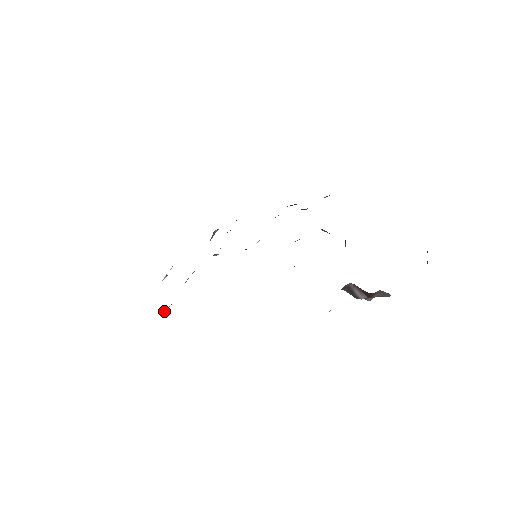
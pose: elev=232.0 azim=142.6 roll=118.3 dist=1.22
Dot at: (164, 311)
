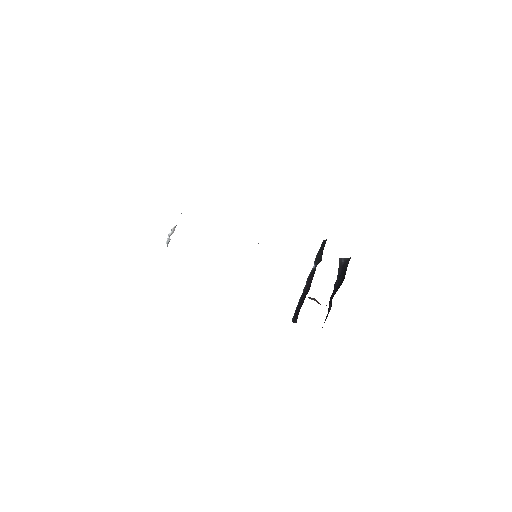
Dot at: occluded
